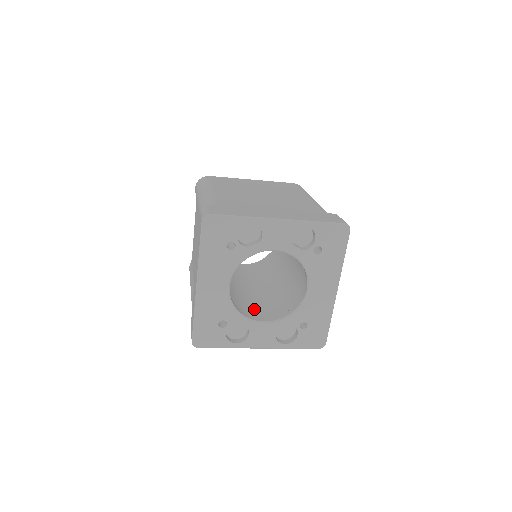
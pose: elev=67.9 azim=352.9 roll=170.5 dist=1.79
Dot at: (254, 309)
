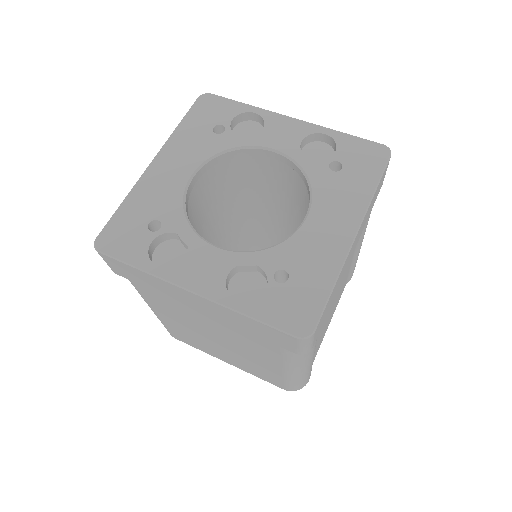
Dot at: occluded
